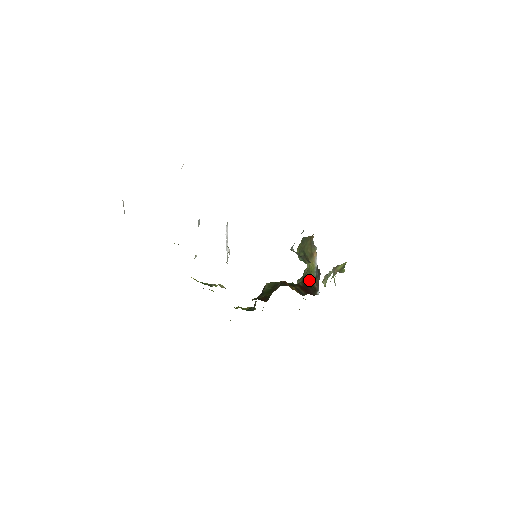
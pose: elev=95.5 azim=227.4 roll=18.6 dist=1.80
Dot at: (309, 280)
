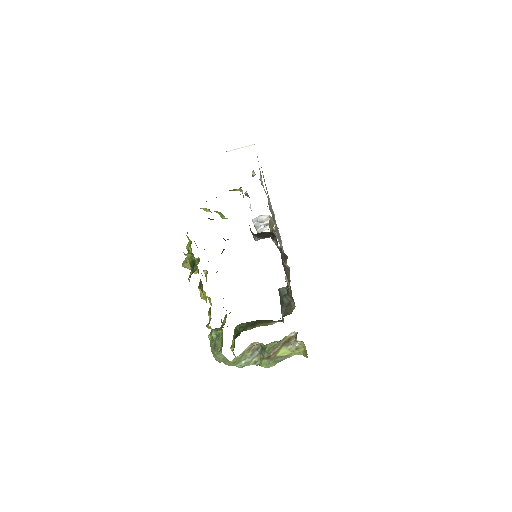
Dot at: occluded
